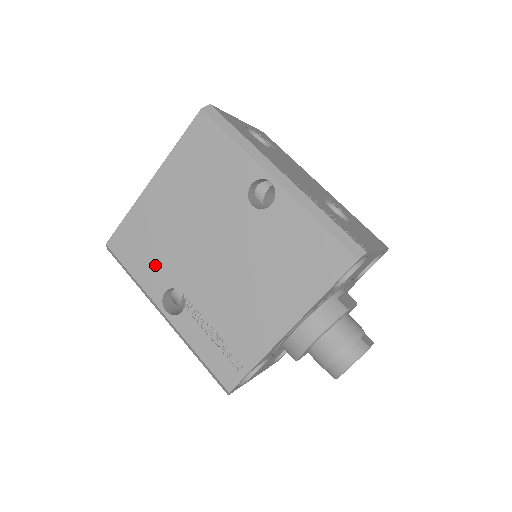
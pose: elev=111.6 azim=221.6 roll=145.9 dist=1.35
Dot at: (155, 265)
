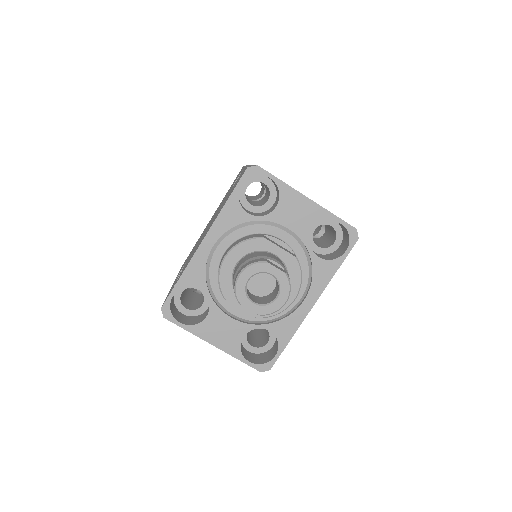
Dot at: occluded
